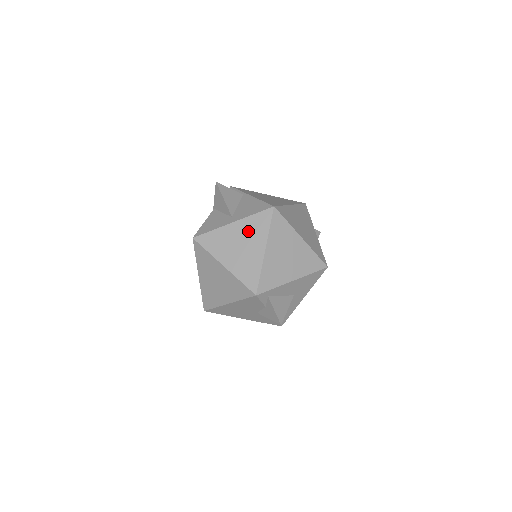
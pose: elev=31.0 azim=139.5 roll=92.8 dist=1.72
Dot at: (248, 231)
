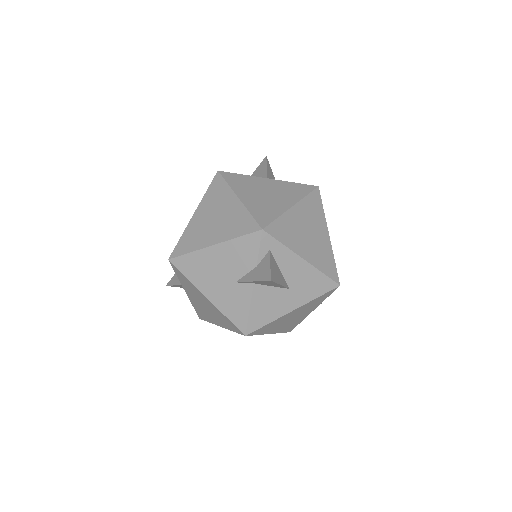
Dot at: (282, 189)
